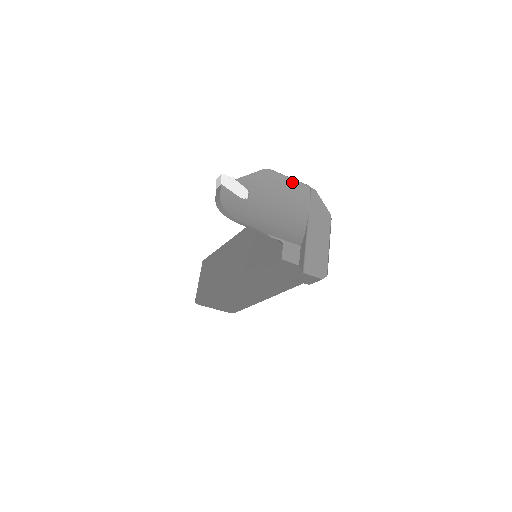
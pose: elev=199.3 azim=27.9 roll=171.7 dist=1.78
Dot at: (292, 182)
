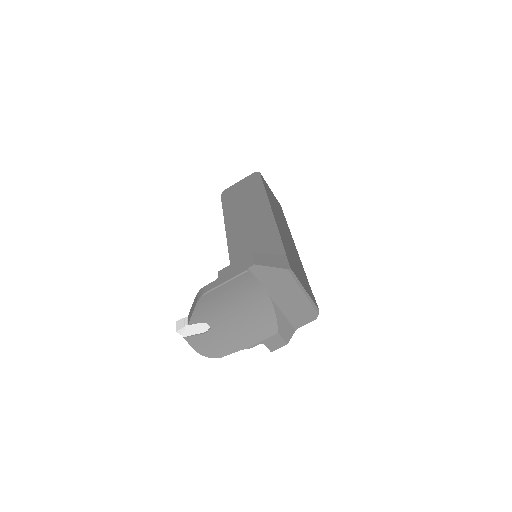
Dot at: (229, 284)
